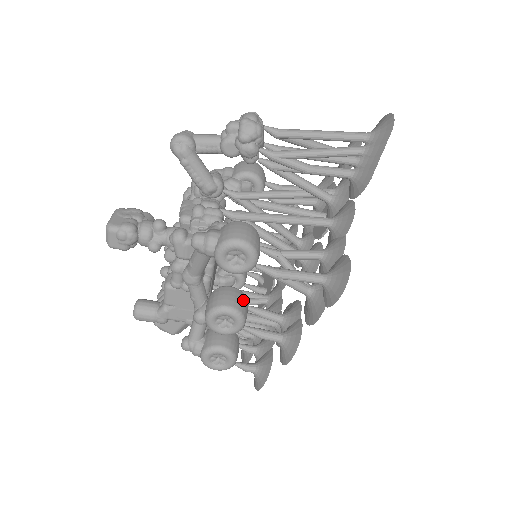
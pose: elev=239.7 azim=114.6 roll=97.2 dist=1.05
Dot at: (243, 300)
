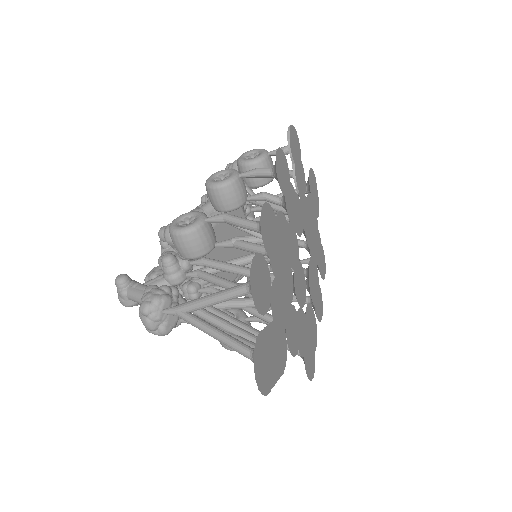
Dot at: occluded
